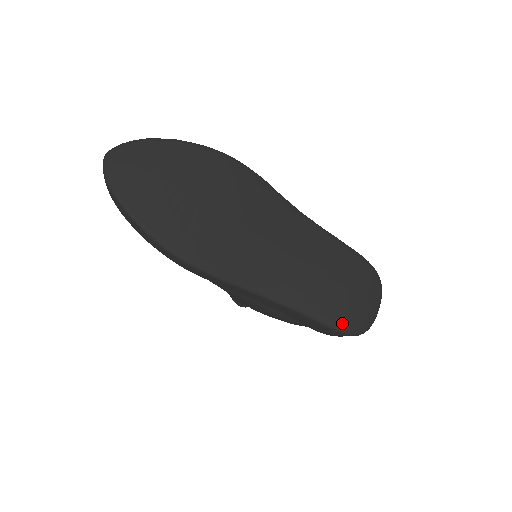
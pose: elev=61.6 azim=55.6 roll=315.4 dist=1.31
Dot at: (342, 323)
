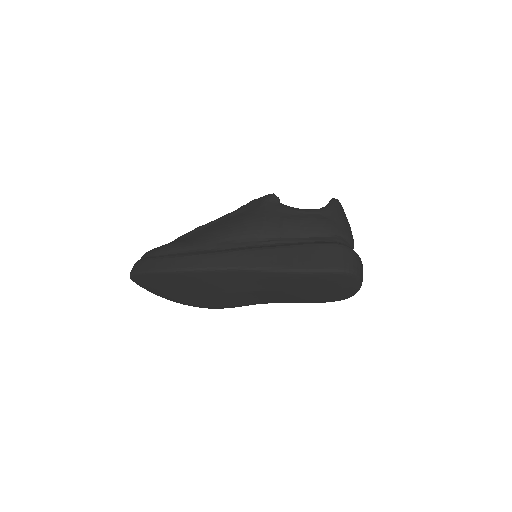
Dot at: (331, 301)
